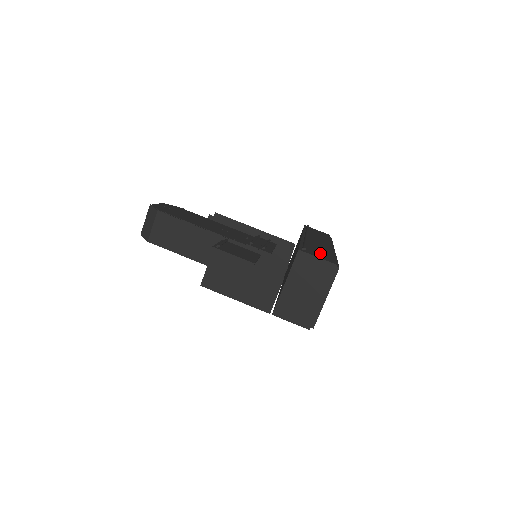
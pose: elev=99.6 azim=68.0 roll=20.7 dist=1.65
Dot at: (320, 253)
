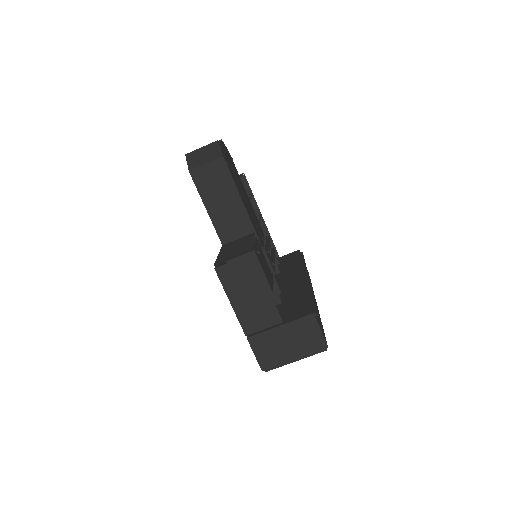
Dot at: occluded
